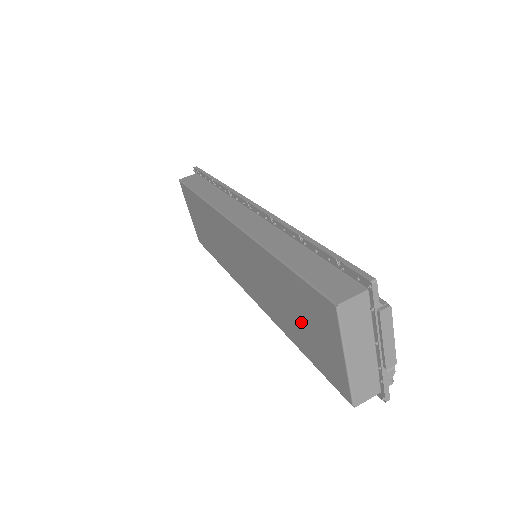
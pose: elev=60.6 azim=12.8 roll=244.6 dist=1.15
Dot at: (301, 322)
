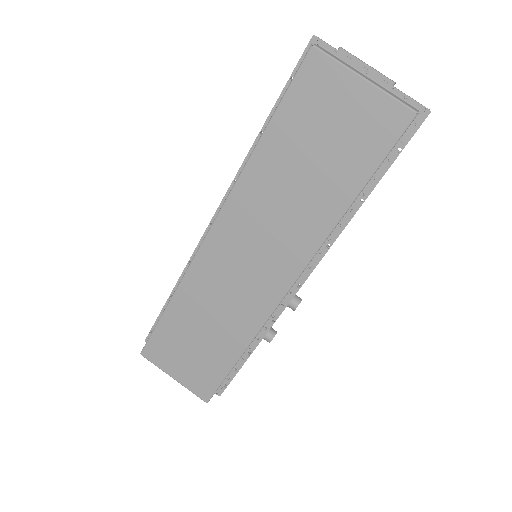
Dot at: (324, 152)
